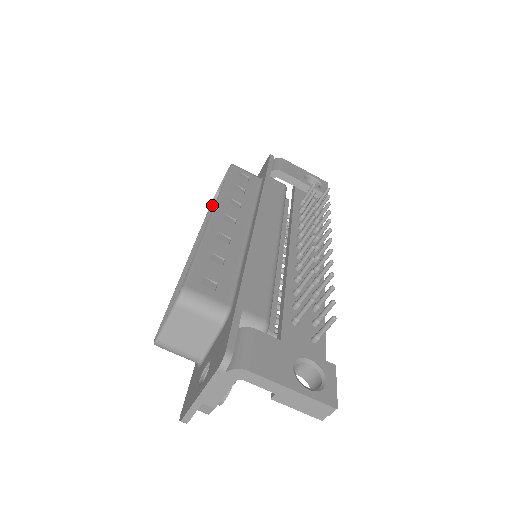
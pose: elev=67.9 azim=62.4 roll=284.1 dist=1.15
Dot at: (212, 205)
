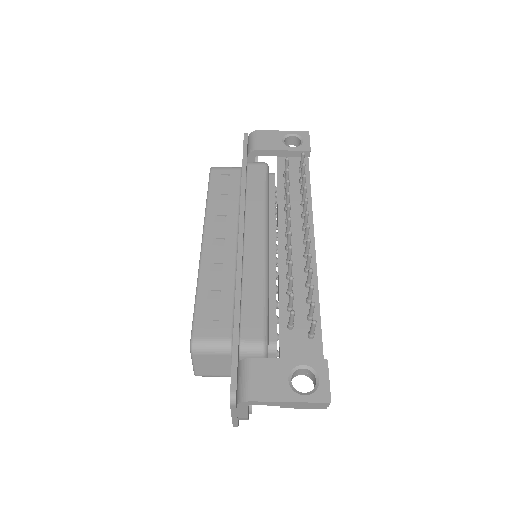
Dot at: occluded
